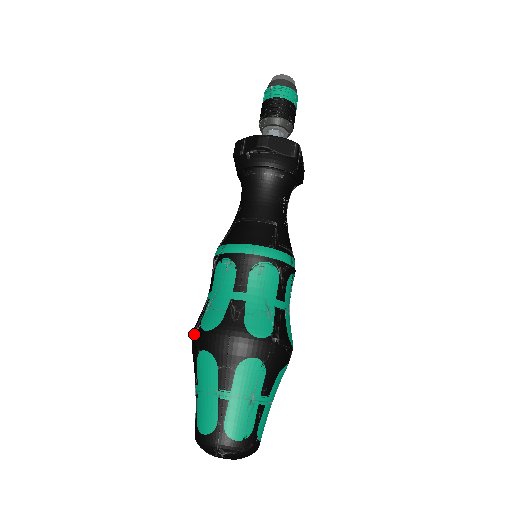
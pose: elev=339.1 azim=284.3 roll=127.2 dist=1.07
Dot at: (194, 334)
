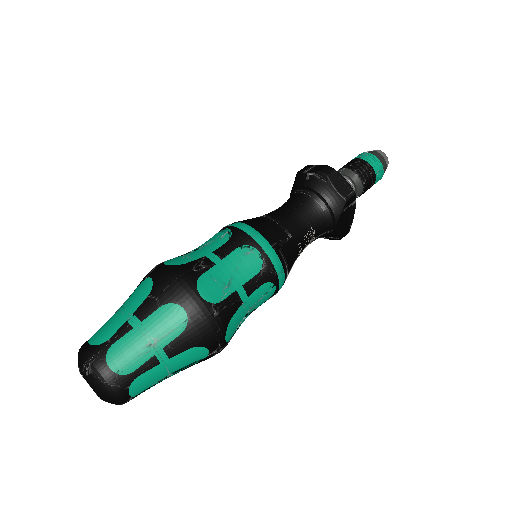
Dot at: (155, 266)
